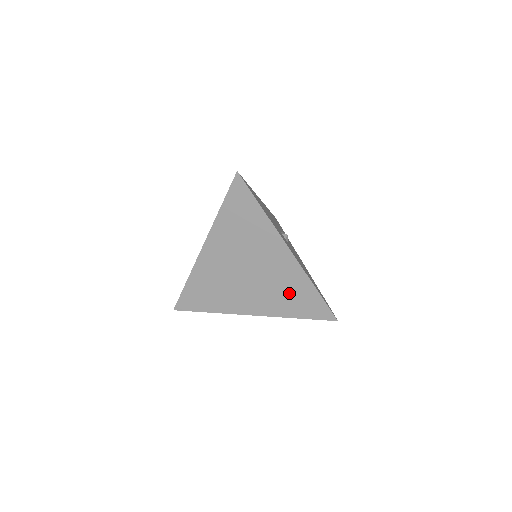
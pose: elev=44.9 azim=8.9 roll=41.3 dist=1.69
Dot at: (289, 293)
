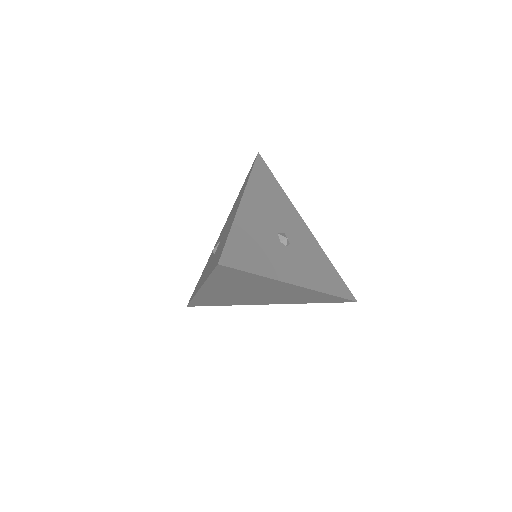
Dot at: (303, 297)
